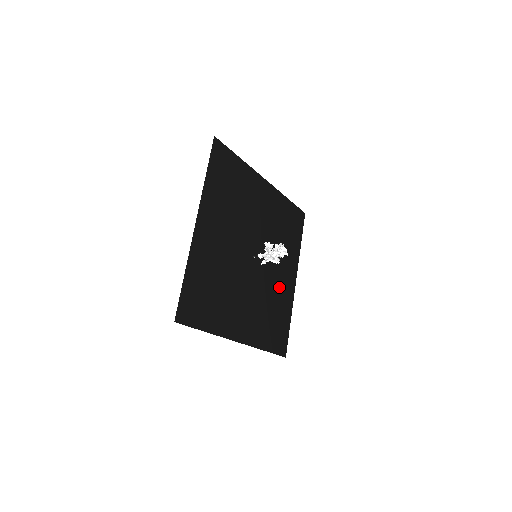
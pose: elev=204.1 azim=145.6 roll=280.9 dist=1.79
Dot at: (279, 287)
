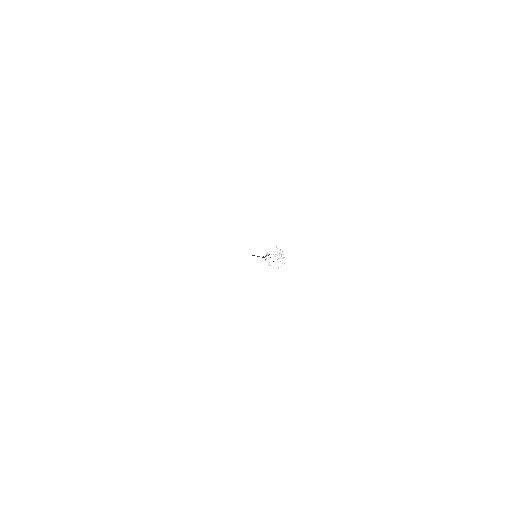
Dot at: occluded
